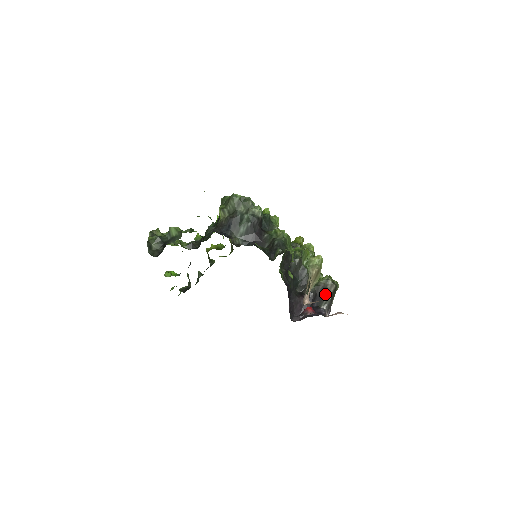
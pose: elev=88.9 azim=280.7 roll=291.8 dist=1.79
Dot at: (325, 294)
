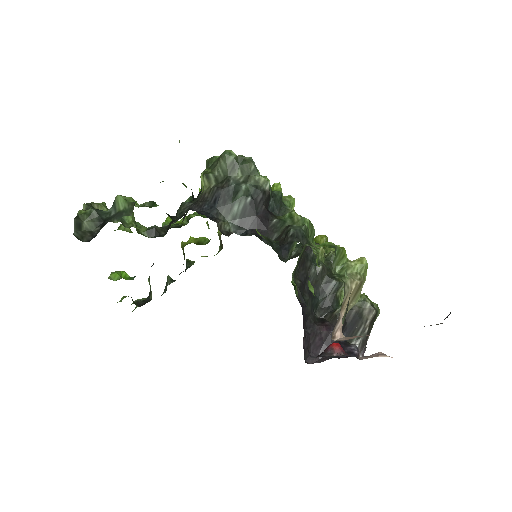
Dot at: (359, 323)
